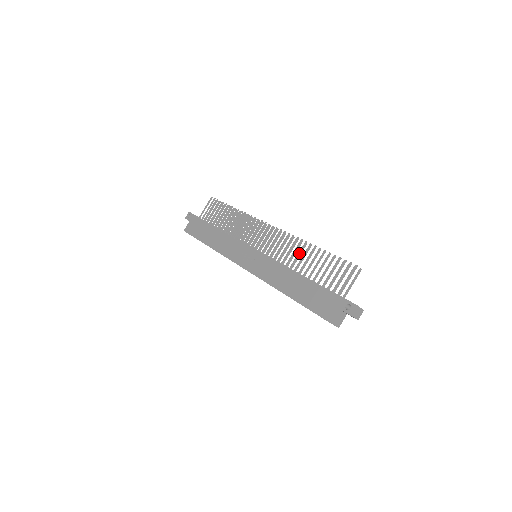
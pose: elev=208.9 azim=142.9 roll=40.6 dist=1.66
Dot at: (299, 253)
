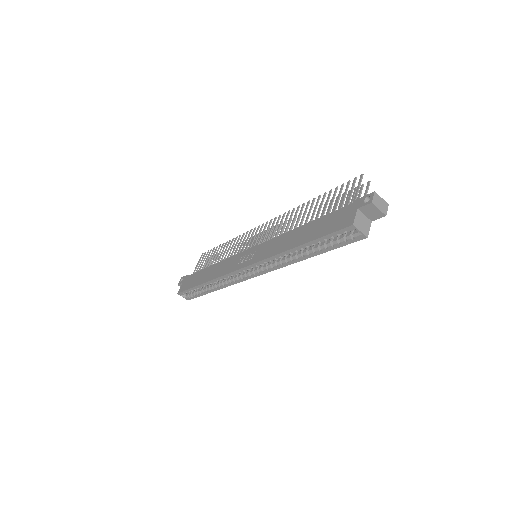
Dot at: (299, 215)
